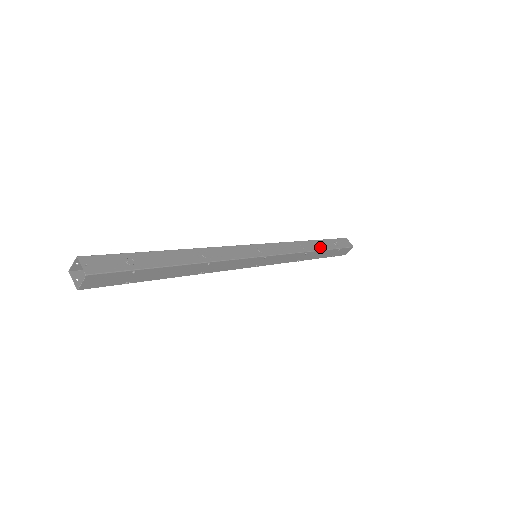
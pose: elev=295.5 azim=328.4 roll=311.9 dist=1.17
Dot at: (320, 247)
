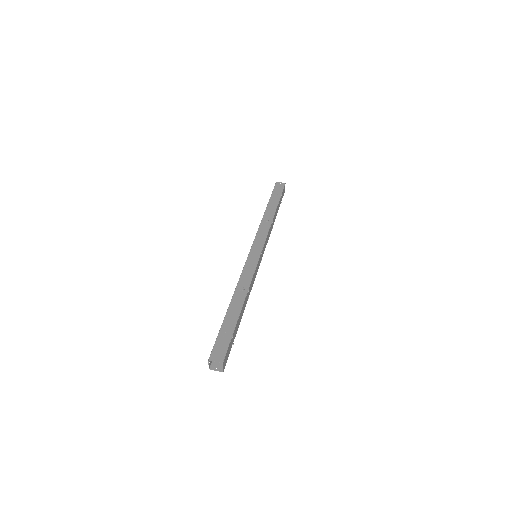
Dot at: (273, 208)
